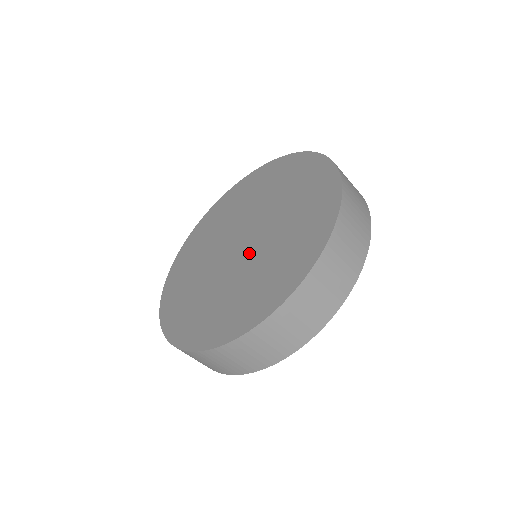
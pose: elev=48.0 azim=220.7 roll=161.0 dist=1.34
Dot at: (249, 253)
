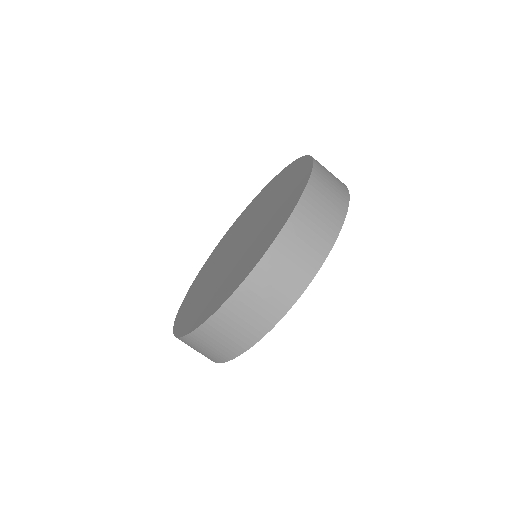
Dot at: (238, 252)
